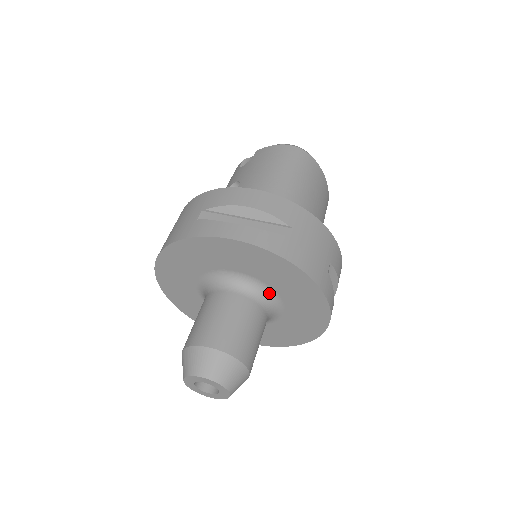
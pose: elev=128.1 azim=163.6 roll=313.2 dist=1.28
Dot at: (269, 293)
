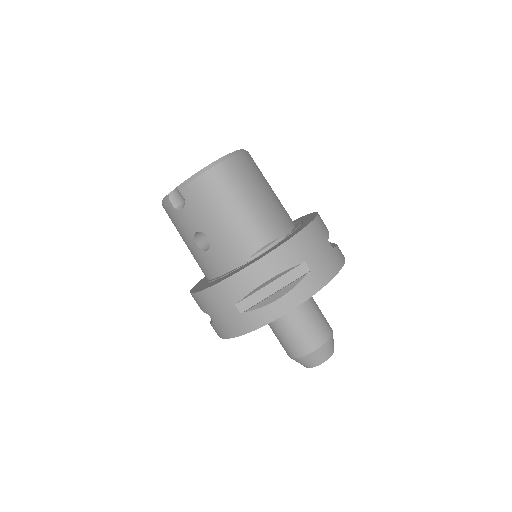
Dot at: occluded
